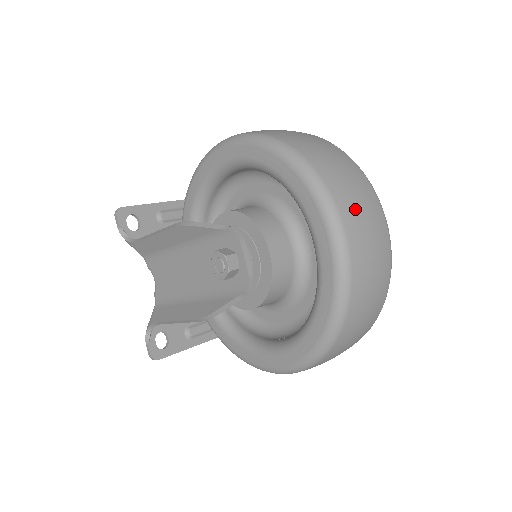
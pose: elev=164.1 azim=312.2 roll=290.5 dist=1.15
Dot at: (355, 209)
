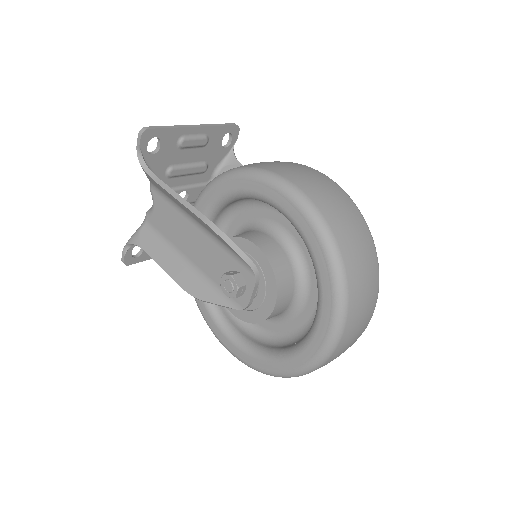
Dot at: (355, 326)
